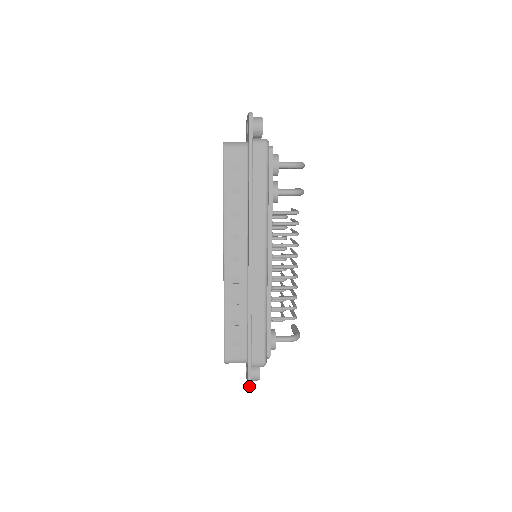
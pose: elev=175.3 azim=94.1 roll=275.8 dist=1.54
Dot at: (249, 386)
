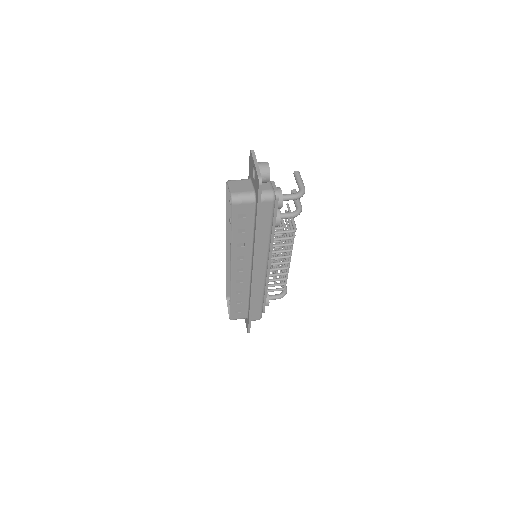
Dot at: (249, 332)
